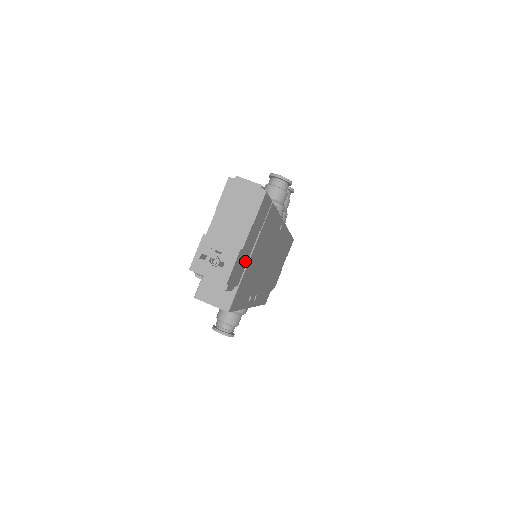
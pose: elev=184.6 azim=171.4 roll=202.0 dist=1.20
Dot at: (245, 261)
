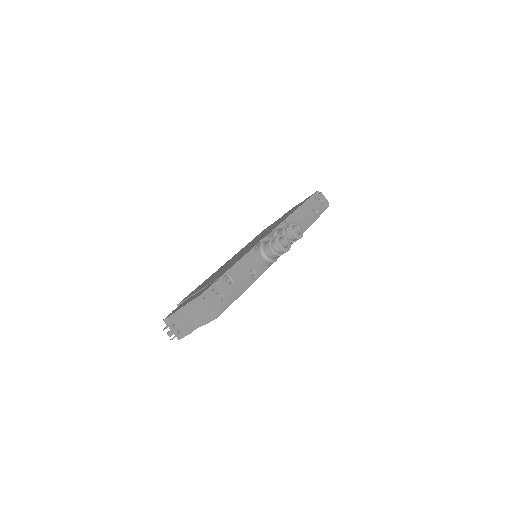
Dot at: occluded
